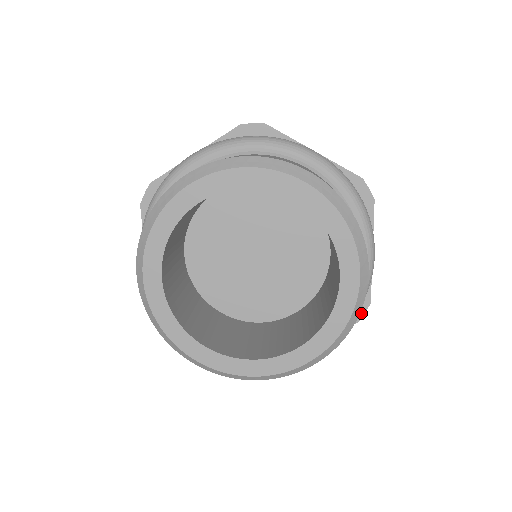
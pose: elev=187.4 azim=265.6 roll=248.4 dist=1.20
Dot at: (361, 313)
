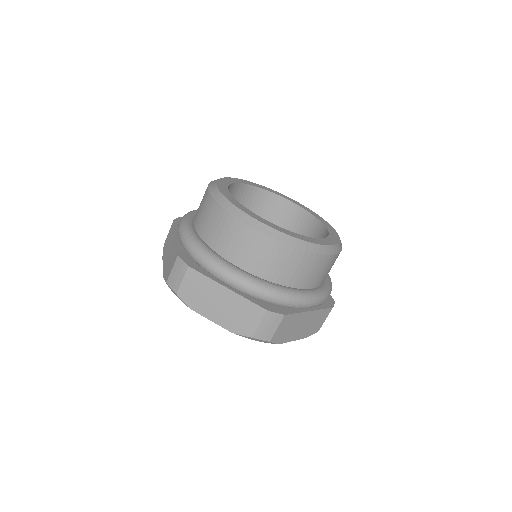
Dot at: (332, 304)
